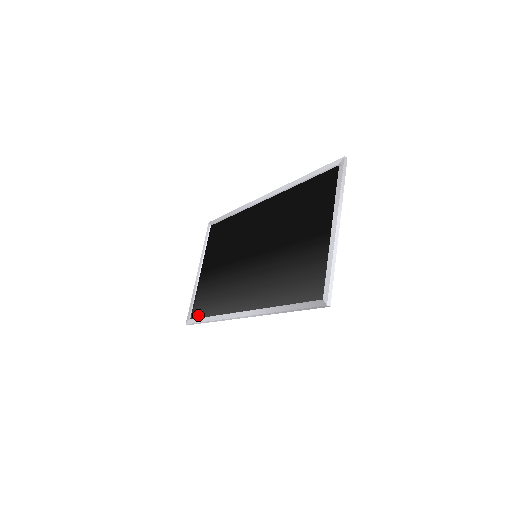
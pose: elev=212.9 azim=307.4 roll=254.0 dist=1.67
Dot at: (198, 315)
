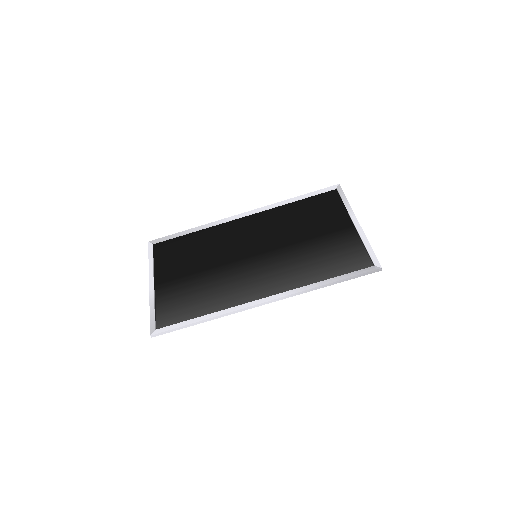
Dot at: (173, 321)
